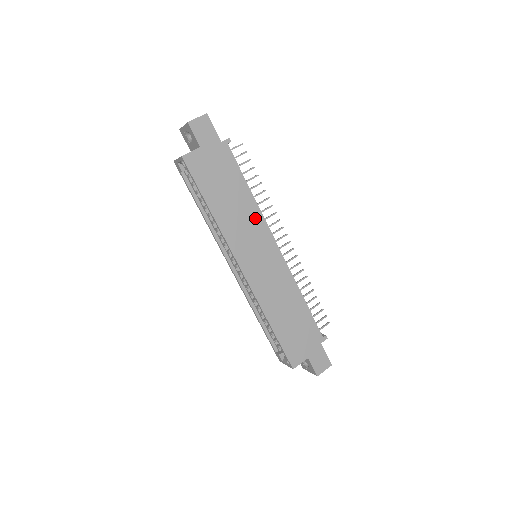
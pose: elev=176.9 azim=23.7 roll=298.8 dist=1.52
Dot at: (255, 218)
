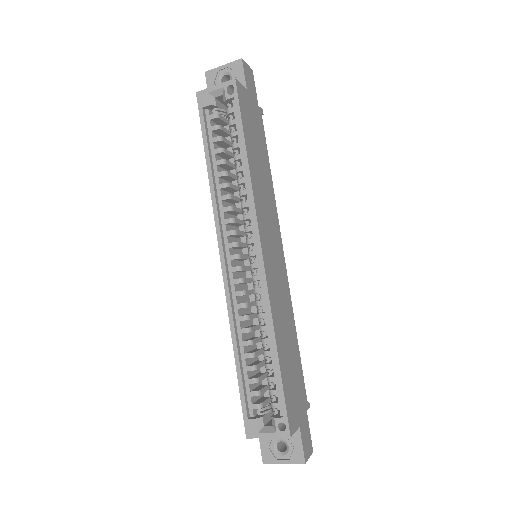
Dot at: (272, 204)
